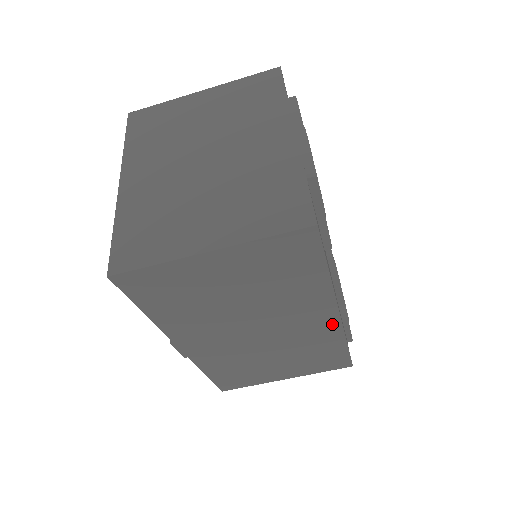
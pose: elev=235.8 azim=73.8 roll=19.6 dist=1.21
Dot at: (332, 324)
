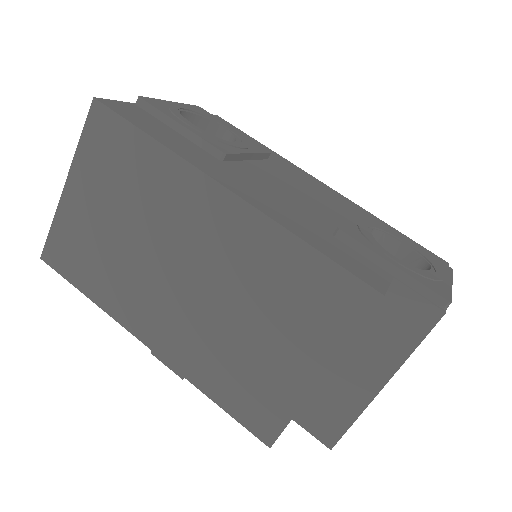
Dot at: (239, 212)
